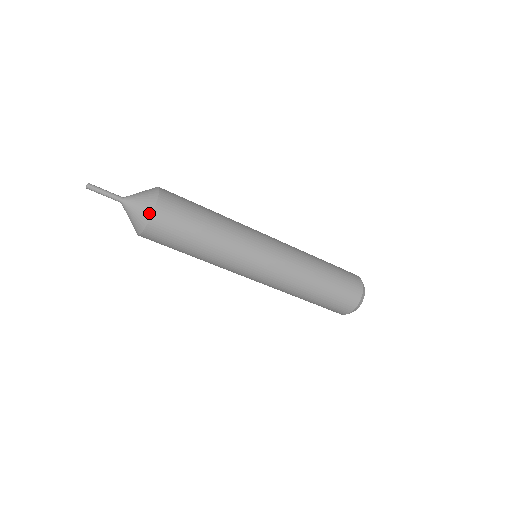
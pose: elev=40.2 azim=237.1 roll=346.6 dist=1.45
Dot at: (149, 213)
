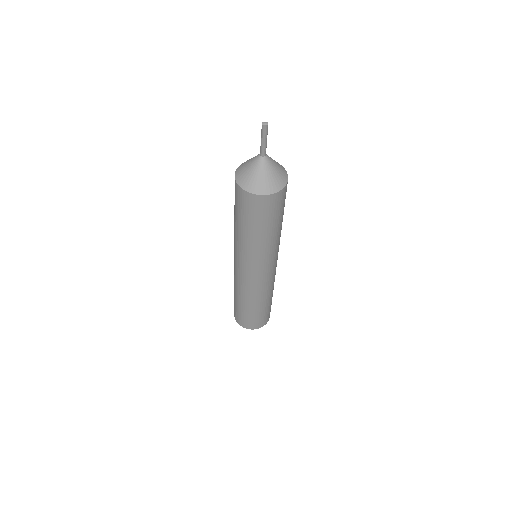
Dot at: (286, 180)
